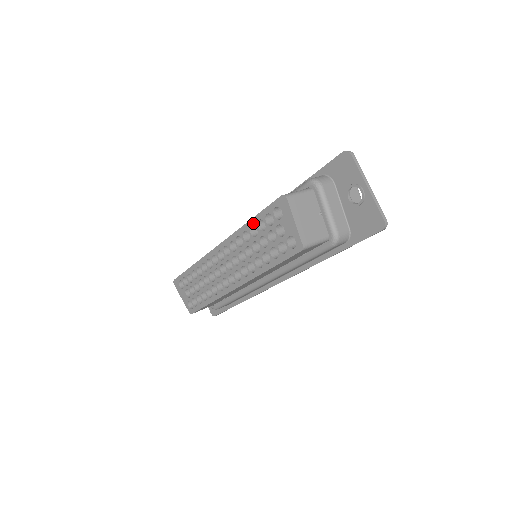
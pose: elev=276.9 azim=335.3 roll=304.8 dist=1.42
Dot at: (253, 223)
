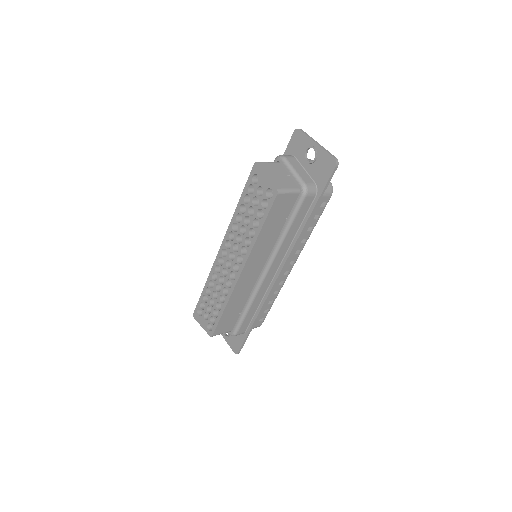
Dot at: (241, 202)
